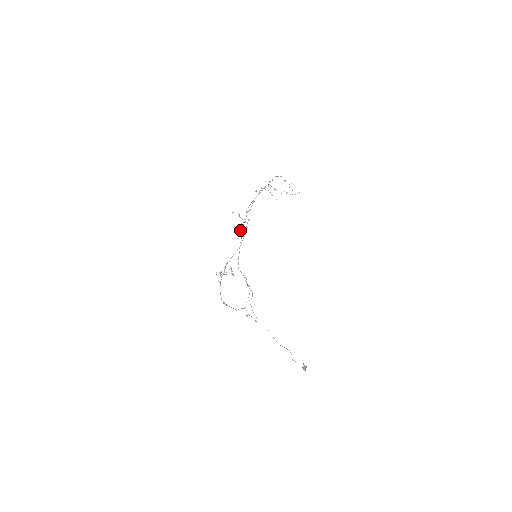
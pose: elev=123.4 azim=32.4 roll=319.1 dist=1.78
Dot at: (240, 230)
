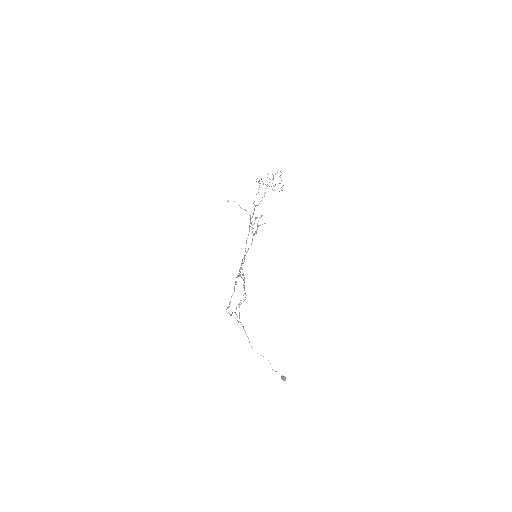
Dot at: occluded
